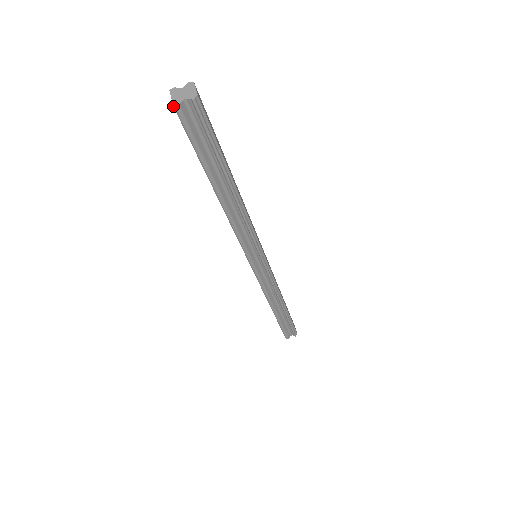
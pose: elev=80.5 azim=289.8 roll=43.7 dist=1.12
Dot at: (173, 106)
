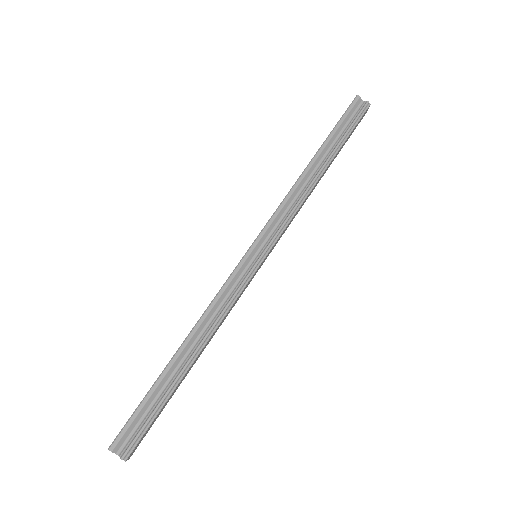
Dot at: (357, 95)
